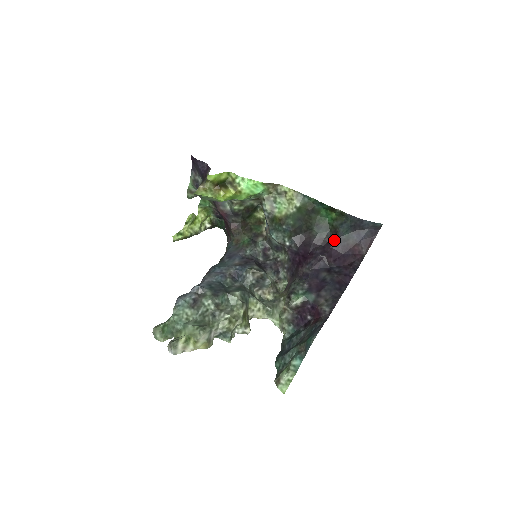
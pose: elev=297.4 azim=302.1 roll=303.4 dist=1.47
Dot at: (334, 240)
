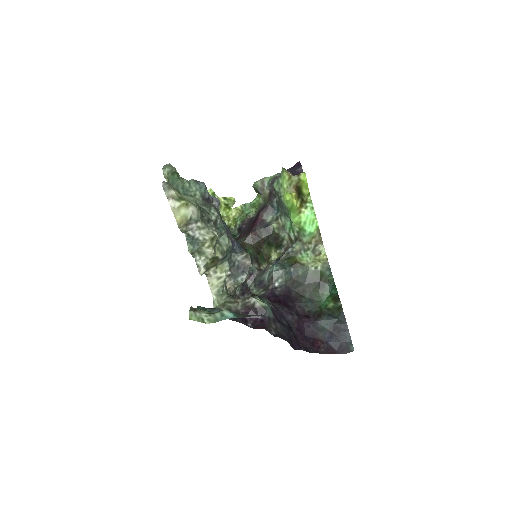
Dot at: (311, 319)
